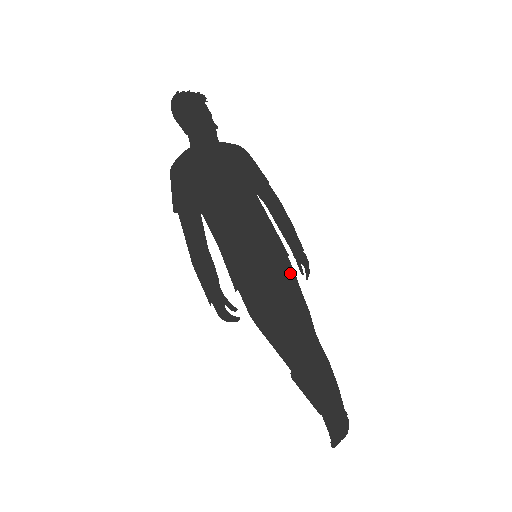
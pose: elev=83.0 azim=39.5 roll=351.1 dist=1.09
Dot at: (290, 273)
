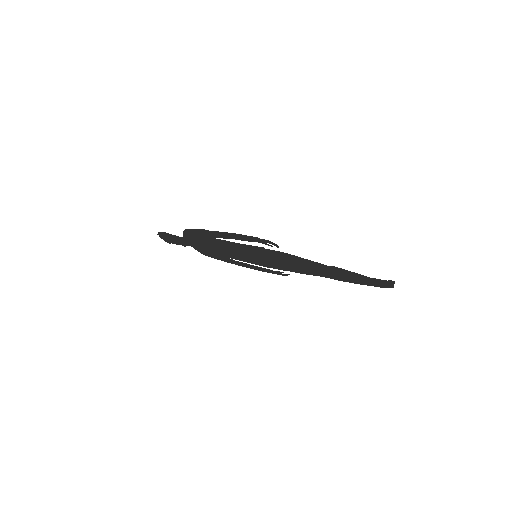
Dot at: (279, 268)
